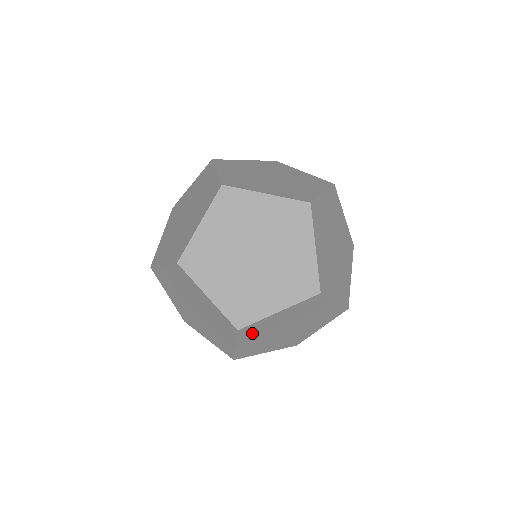
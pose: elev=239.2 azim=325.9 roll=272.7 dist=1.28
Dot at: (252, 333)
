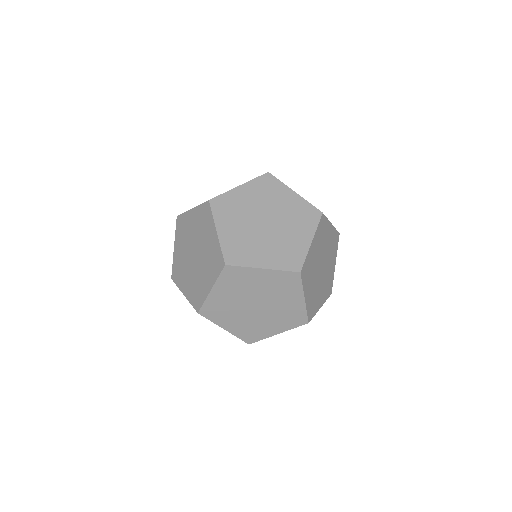
Dot at: occluded
